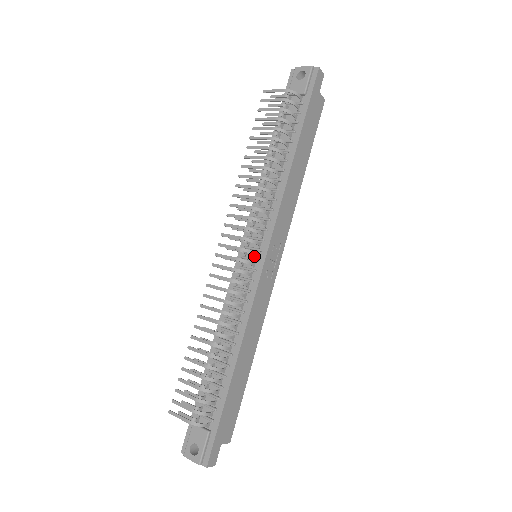
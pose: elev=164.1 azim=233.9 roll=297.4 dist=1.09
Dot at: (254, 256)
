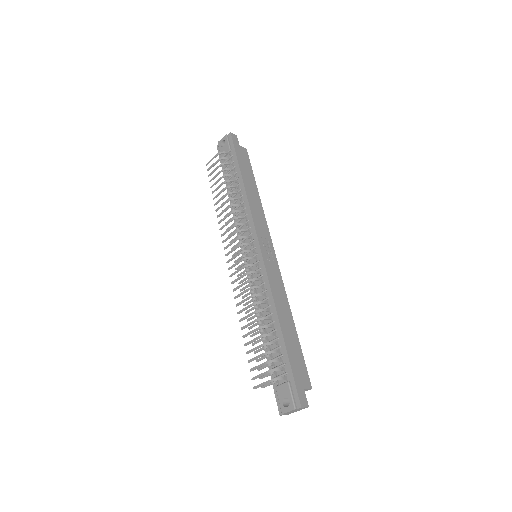
Dot at: (253, 254)
